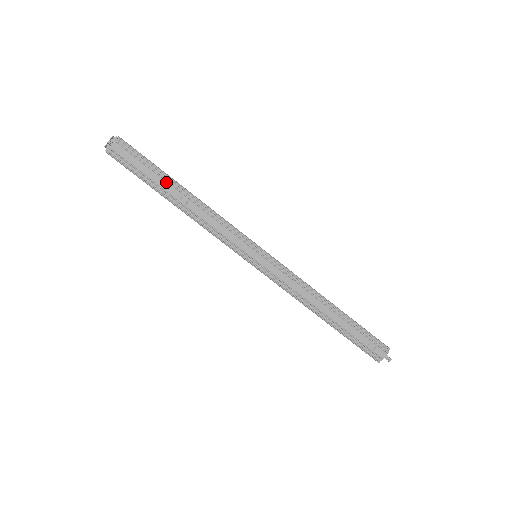
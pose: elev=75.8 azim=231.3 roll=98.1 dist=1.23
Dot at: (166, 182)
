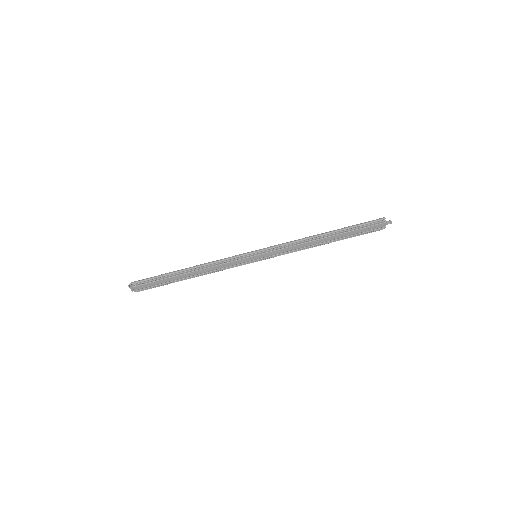
Dot at: (175, 277)
